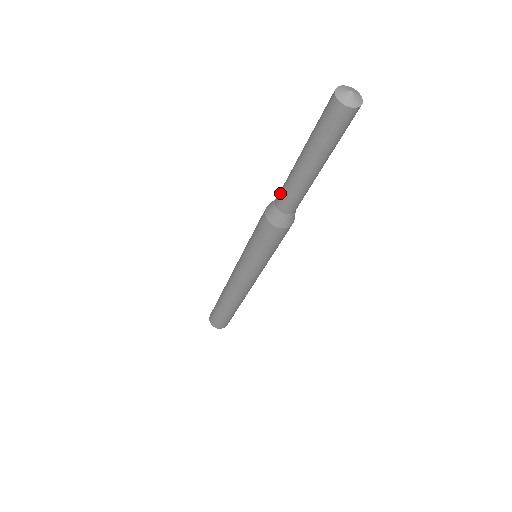
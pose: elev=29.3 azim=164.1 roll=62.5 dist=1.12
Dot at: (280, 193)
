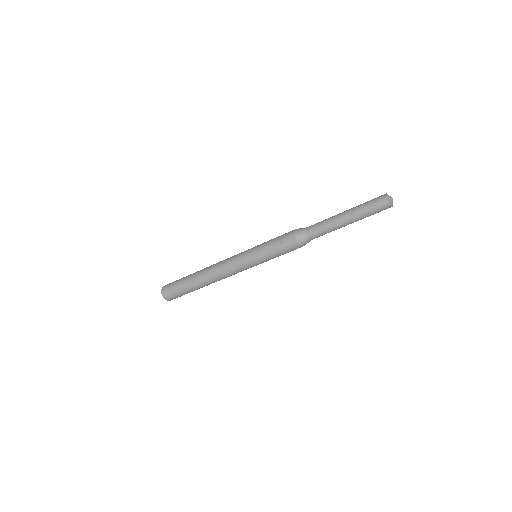
Dot at: (316, 231)
